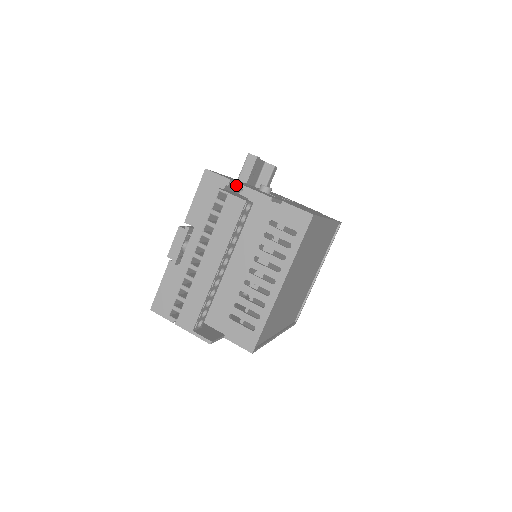
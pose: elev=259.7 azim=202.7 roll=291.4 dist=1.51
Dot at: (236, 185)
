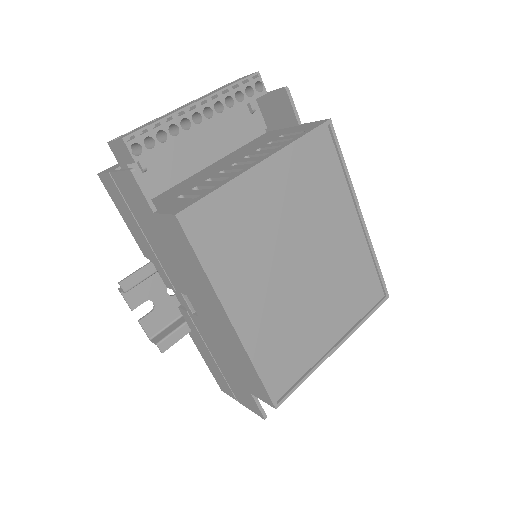
Dot at: occluded
